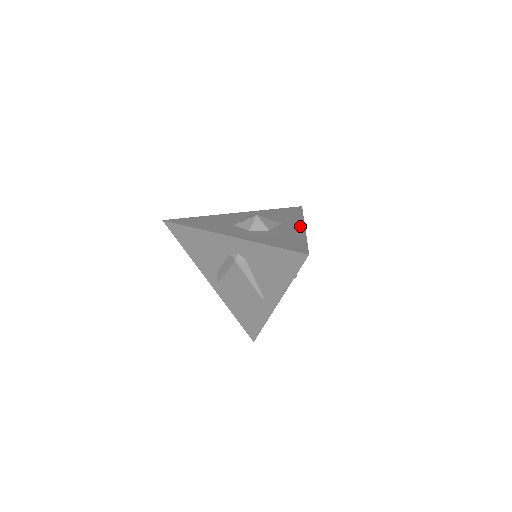
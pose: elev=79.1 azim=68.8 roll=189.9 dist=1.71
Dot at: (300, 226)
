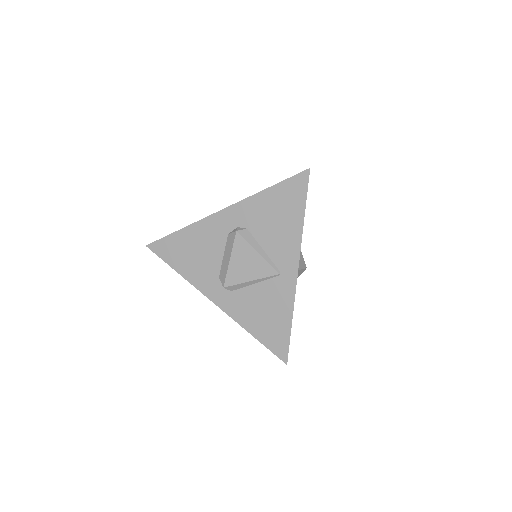
Dot at: occluded
